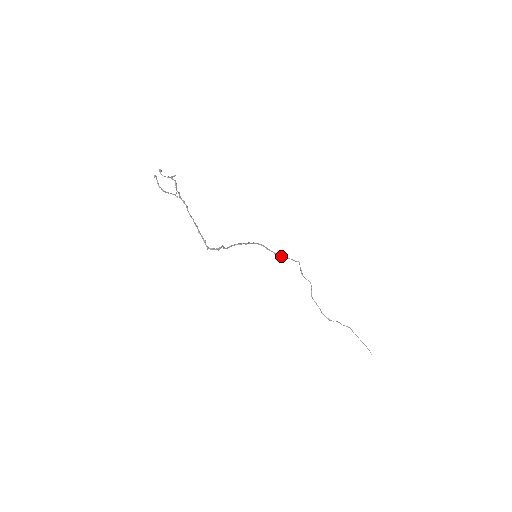
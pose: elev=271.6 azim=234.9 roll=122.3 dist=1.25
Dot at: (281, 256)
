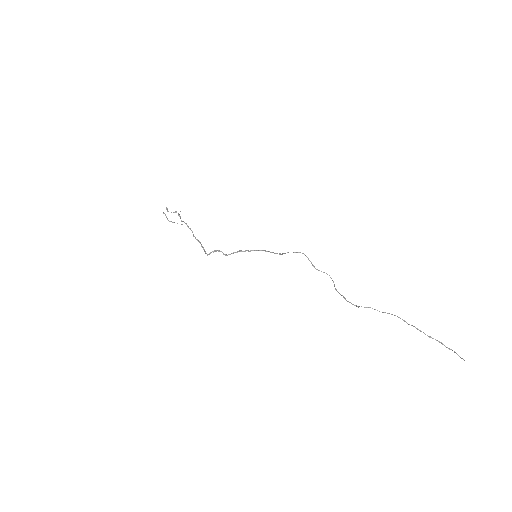
Dot at: (284, 253)
